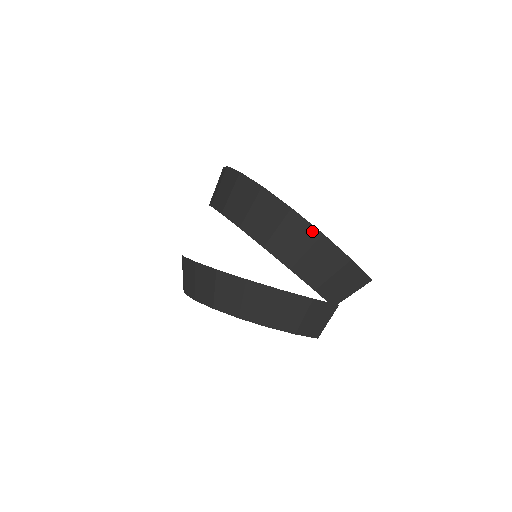
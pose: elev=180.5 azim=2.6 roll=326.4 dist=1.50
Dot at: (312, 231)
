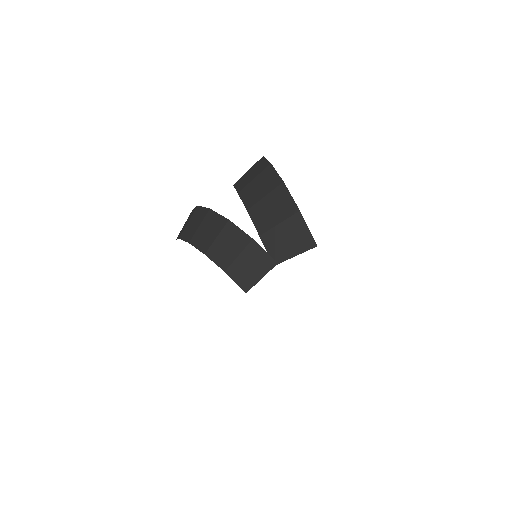
Dot at: (277, 180)
